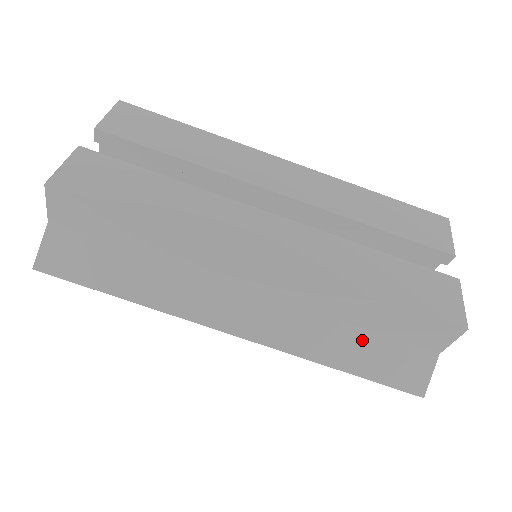
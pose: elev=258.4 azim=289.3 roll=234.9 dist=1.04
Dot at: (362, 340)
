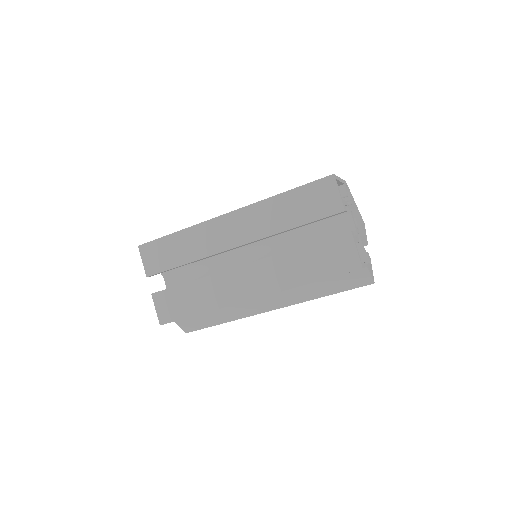
Dot at: (325, 283)
